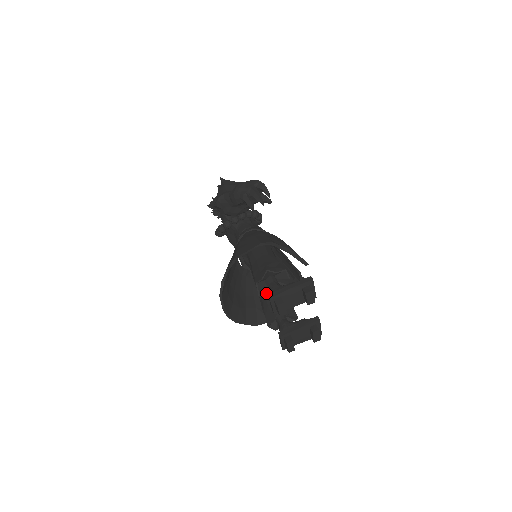
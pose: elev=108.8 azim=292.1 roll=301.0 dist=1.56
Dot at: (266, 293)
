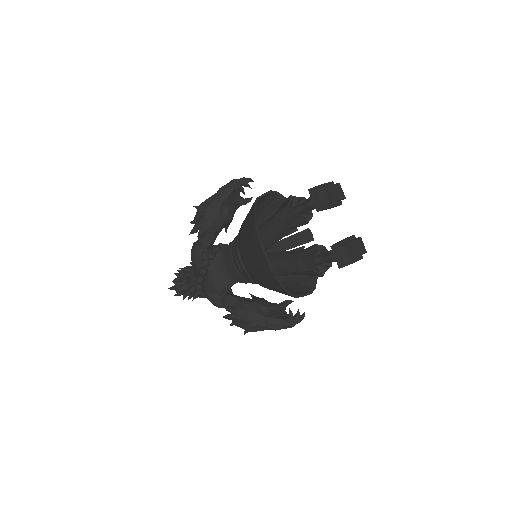
Dot at: (300, 215)
